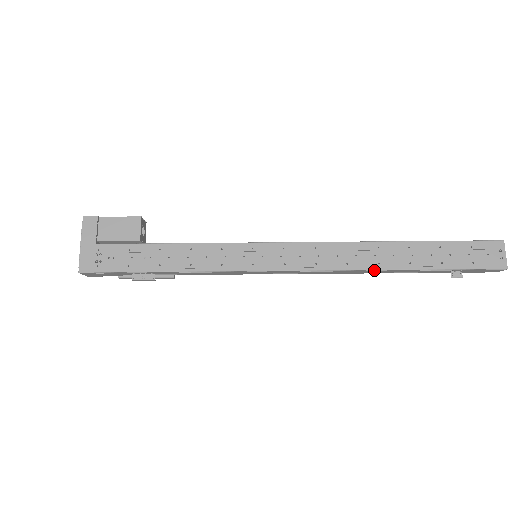
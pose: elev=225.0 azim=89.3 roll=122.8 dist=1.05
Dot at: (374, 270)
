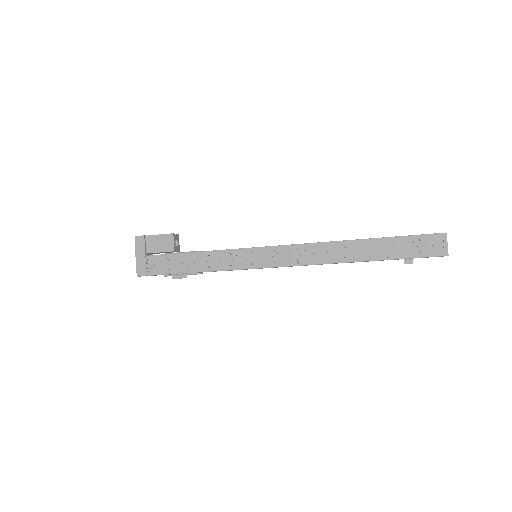
Dot at: occluded
